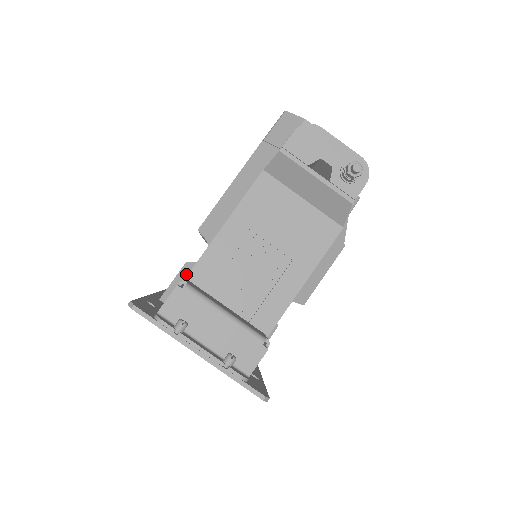
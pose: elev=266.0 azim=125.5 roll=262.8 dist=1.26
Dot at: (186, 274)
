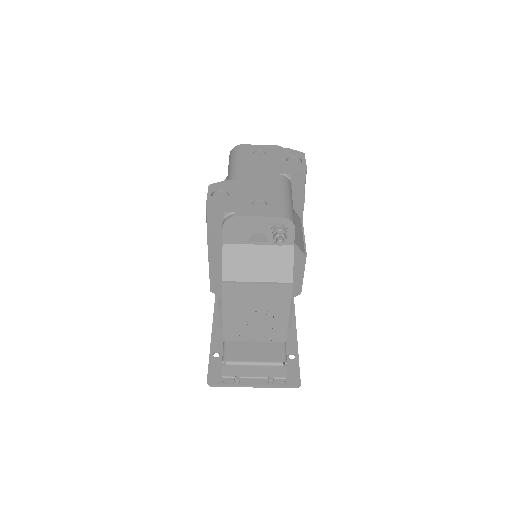
Dot at: occluded
